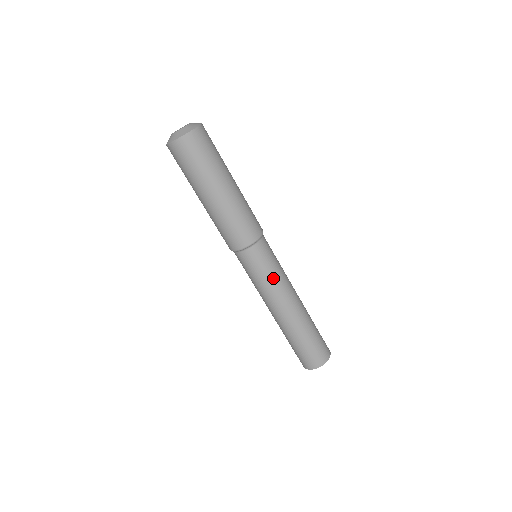
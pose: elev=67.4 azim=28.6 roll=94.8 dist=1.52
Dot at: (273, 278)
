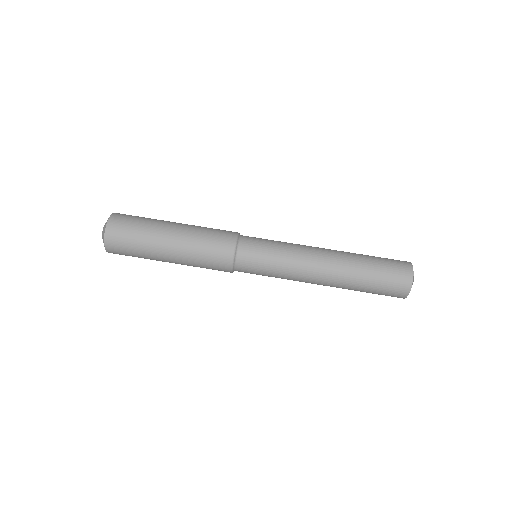
Dot at: (283, 251)
